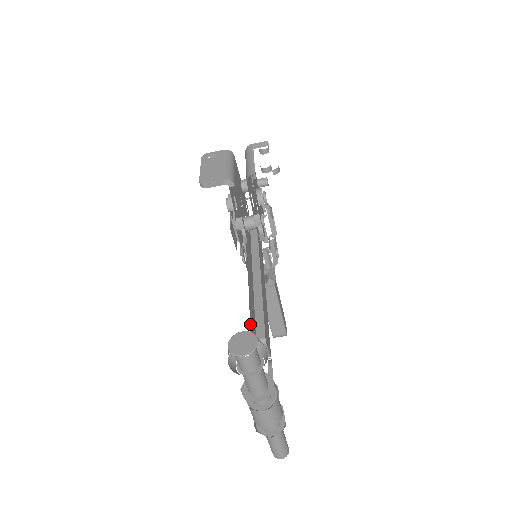
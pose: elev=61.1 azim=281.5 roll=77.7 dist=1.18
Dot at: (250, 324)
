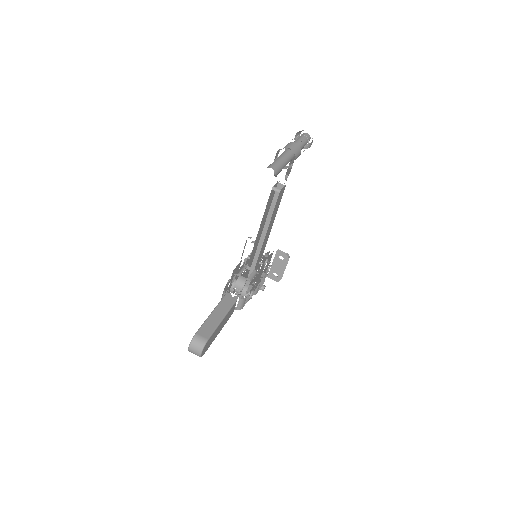
Dot at: (274, 193)
